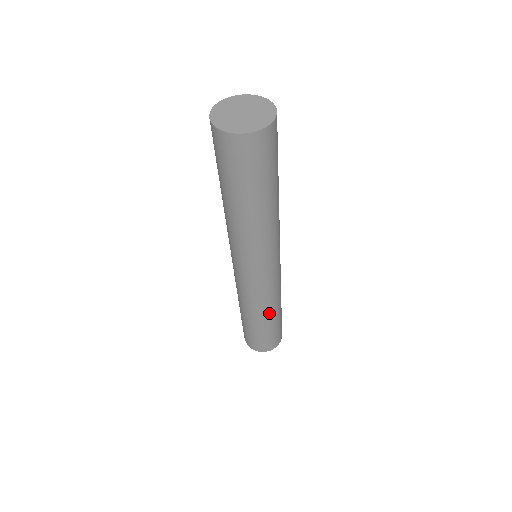
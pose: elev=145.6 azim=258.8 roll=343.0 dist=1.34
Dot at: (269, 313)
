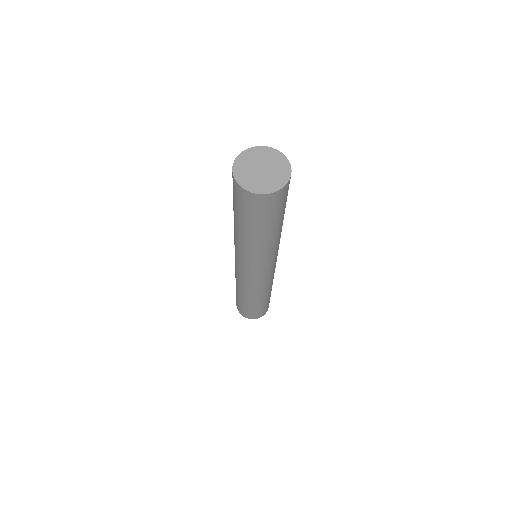
Dot at: (268, 292)
